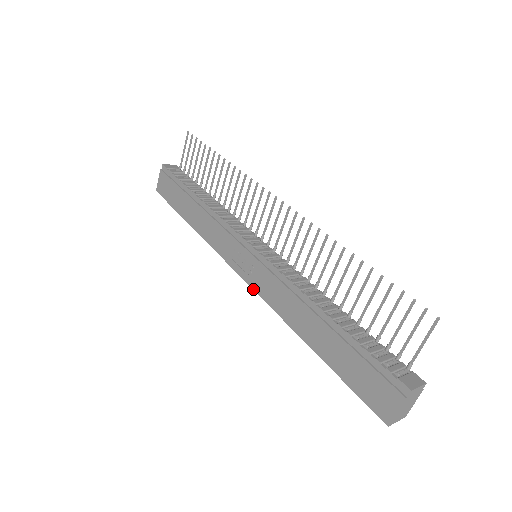
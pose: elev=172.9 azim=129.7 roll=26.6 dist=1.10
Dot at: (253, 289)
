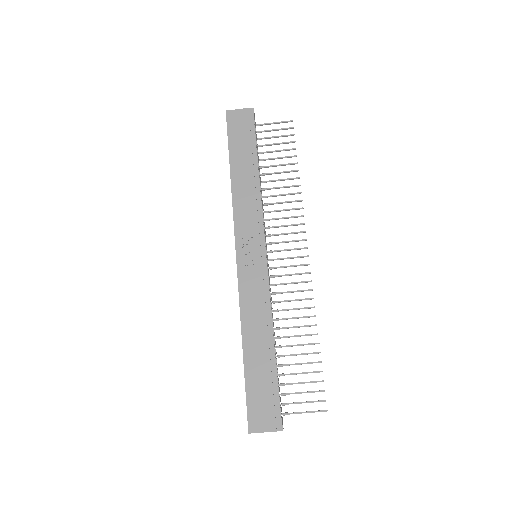
Dot at: (238, 274)
